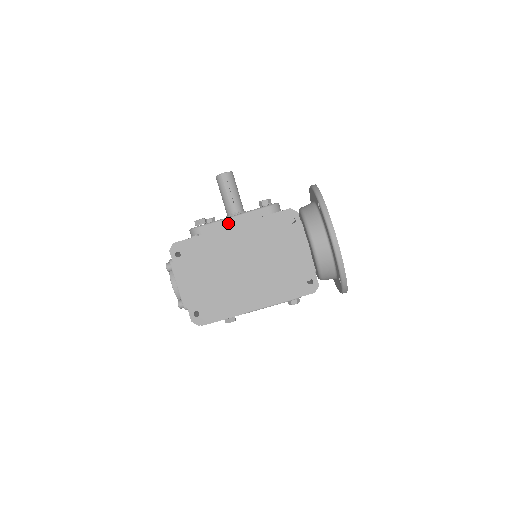
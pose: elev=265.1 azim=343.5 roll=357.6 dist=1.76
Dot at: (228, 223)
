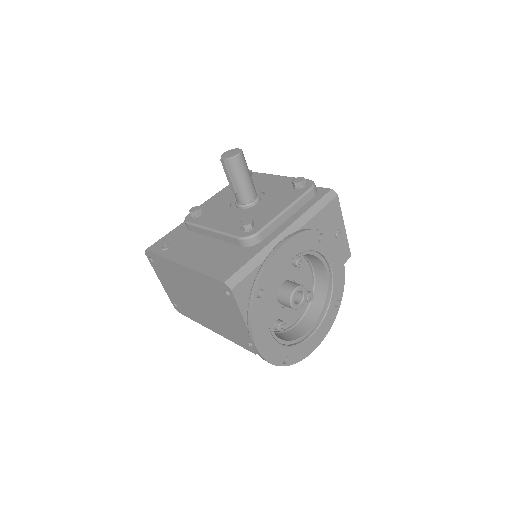
Dot at: (208, 233)
